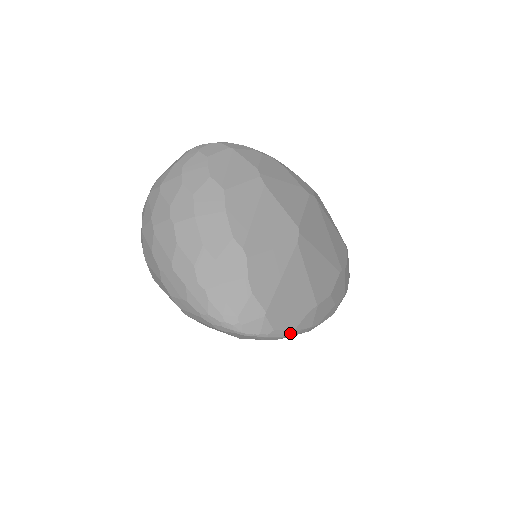
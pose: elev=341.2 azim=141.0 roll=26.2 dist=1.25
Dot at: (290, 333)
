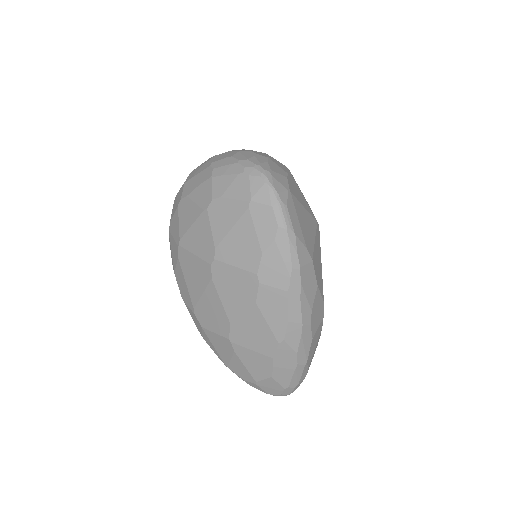
Dot at: (291, 232)
